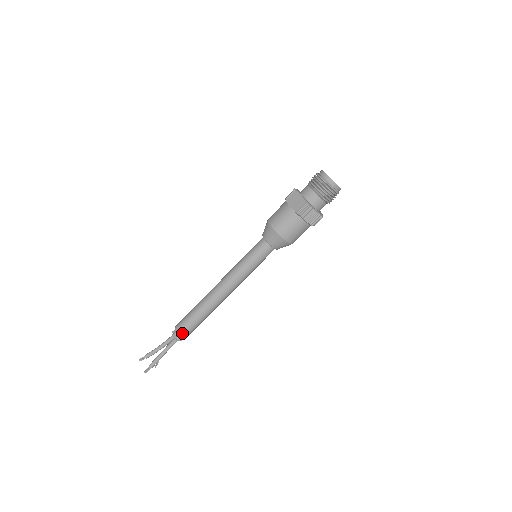
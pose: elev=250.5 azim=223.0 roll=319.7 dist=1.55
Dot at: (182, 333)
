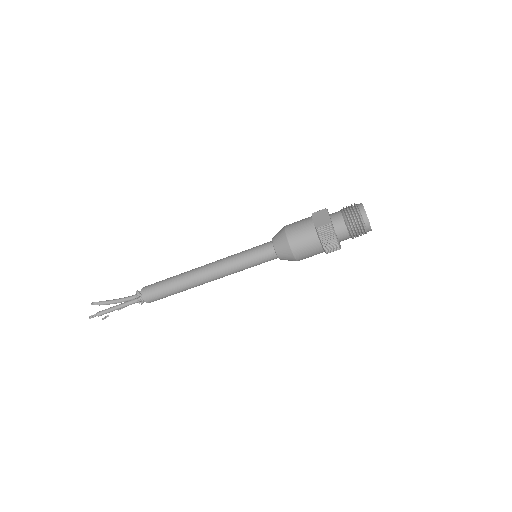
Dot at: (146, 296)
